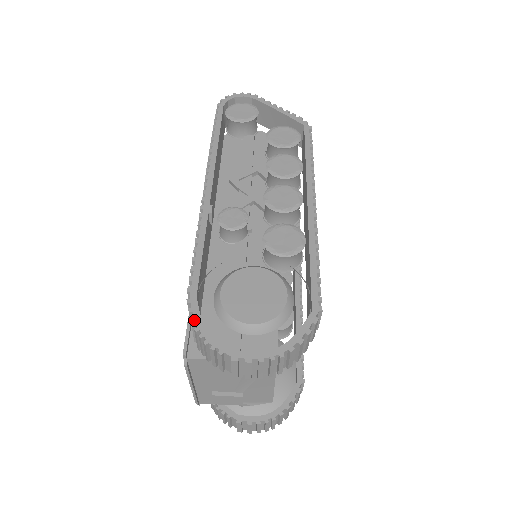
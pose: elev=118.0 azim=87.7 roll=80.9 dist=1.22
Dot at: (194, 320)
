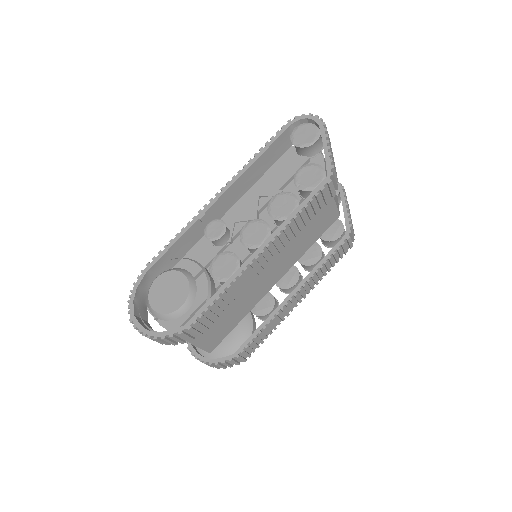
Dot at: (135, 284)
